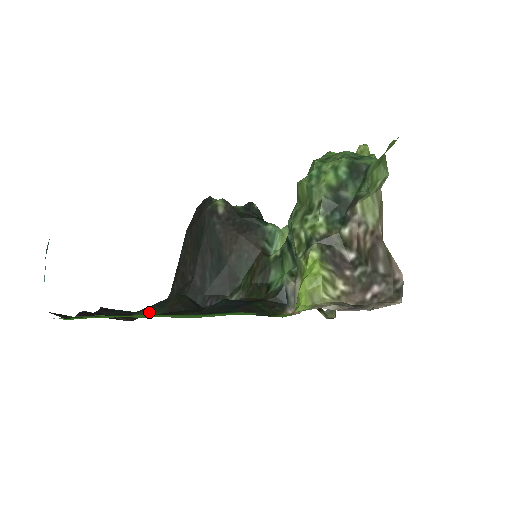
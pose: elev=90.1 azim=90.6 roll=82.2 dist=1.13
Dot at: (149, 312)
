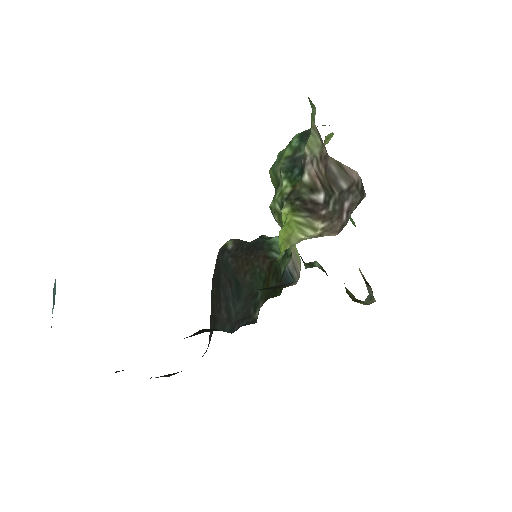
Dot at: occluded
